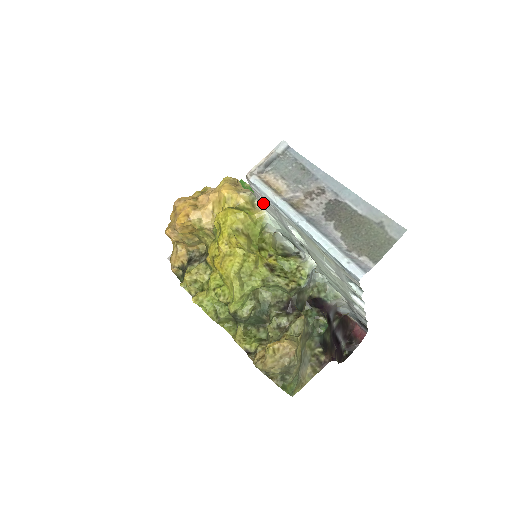
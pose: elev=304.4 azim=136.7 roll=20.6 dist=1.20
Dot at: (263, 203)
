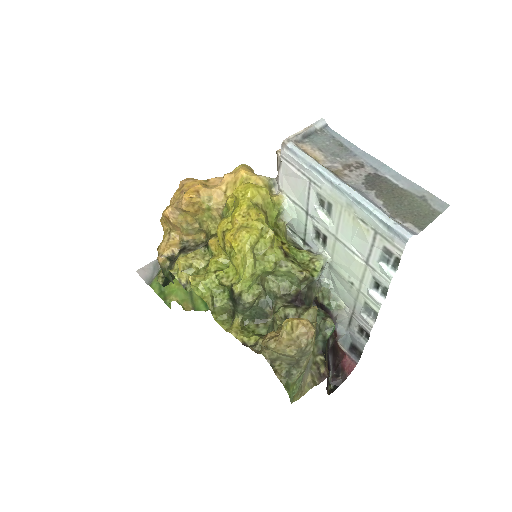
Dot at: (287, 183)
